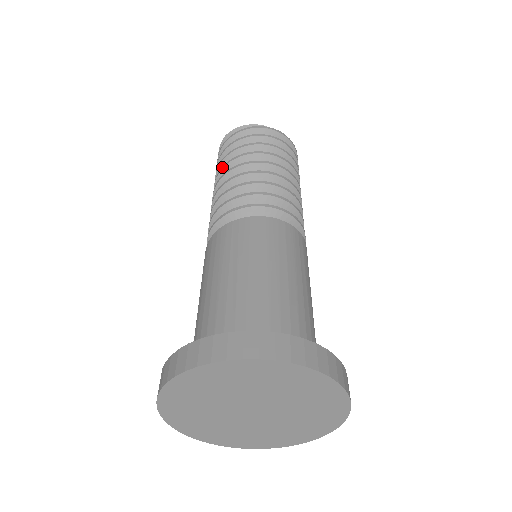
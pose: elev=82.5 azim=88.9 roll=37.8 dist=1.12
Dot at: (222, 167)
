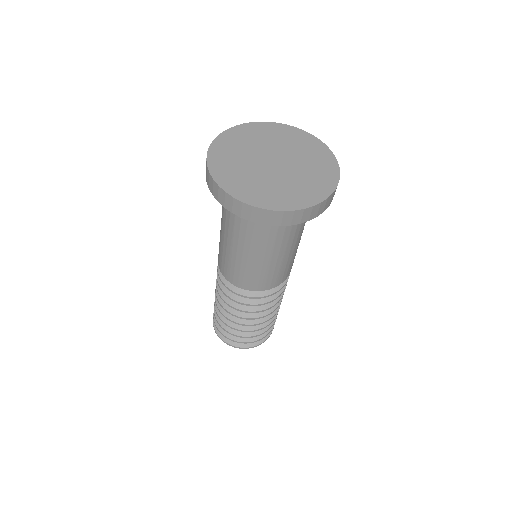
Dot at: occluded
